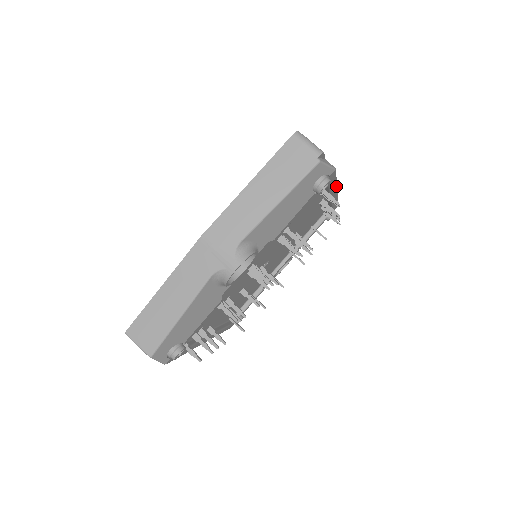
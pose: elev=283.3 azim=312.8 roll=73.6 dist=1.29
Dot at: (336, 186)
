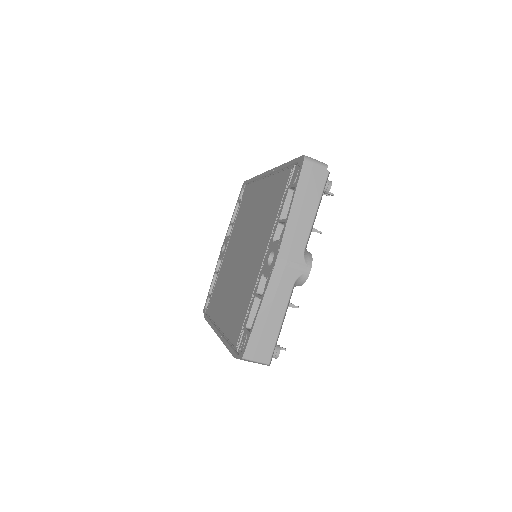
Dot at: occluded
